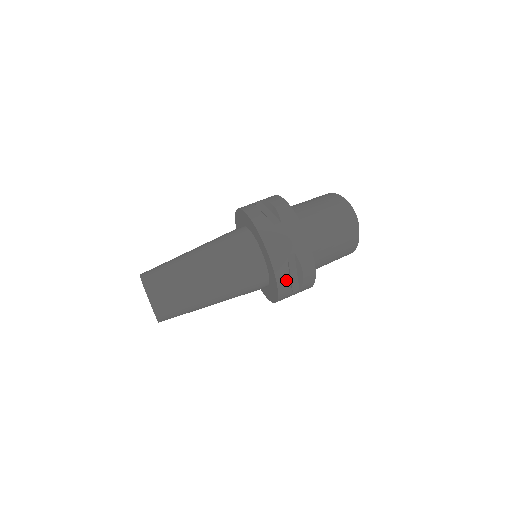
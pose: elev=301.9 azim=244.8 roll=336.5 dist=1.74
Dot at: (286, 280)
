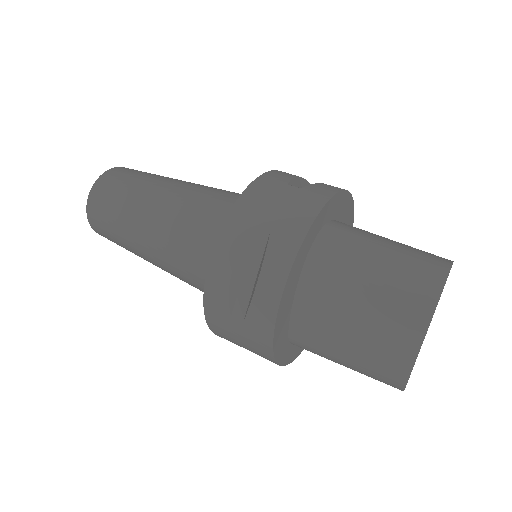
Dot at: (227, 265)
